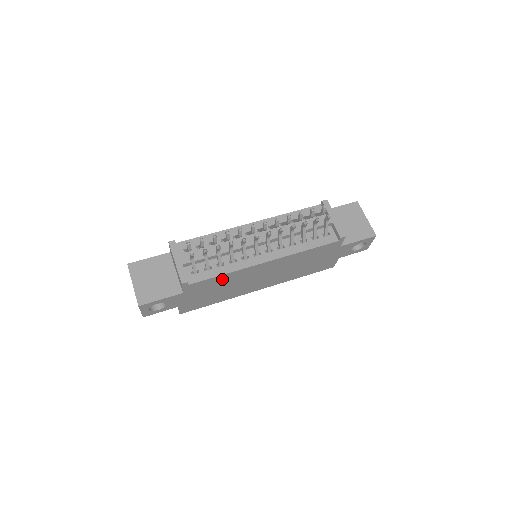
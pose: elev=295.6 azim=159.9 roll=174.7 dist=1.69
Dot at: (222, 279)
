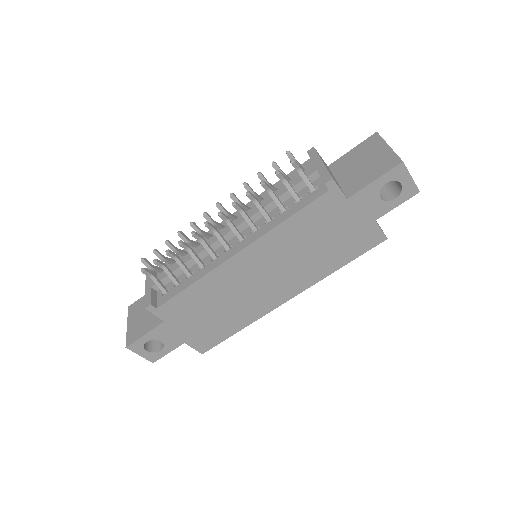
Dot at: (198, 293)
